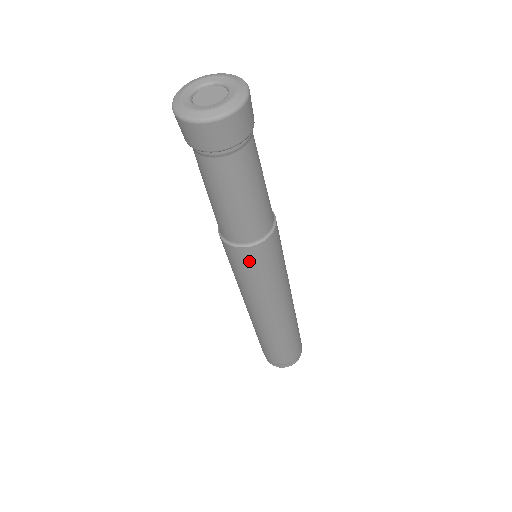
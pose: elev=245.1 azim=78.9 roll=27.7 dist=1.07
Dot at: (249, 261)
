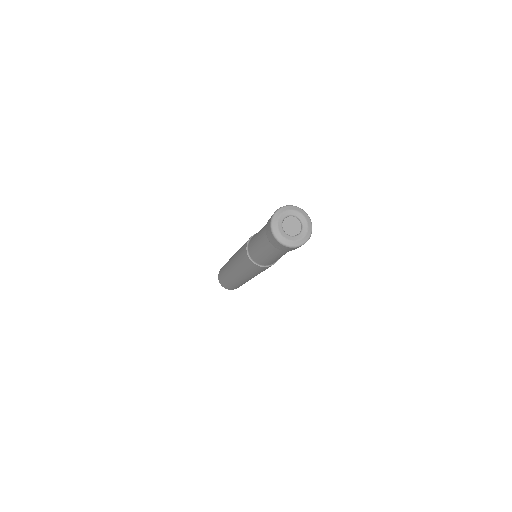
Dot at: (253, 267)
